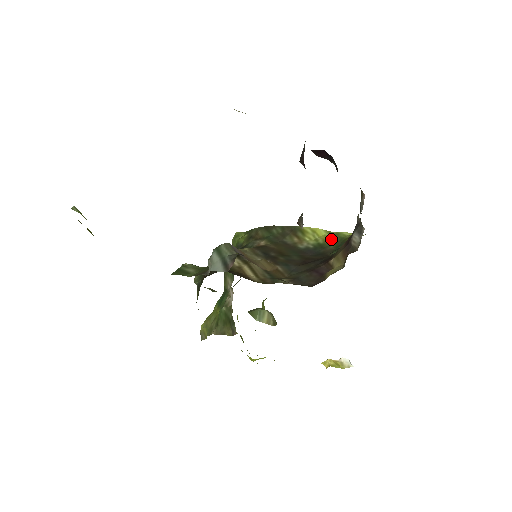
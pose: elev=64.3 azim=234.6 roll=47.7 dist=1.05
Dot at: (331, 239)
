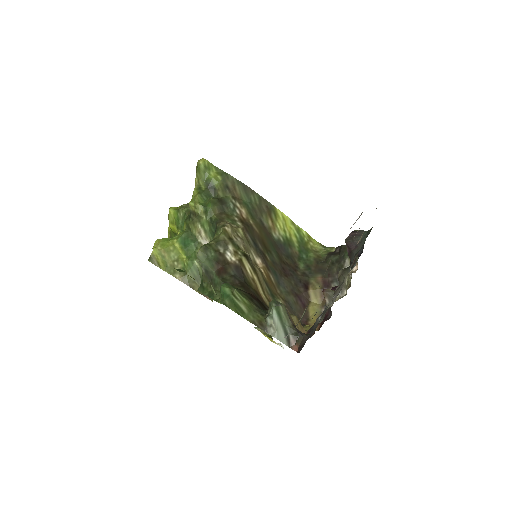
Dot at: (295, 236)
